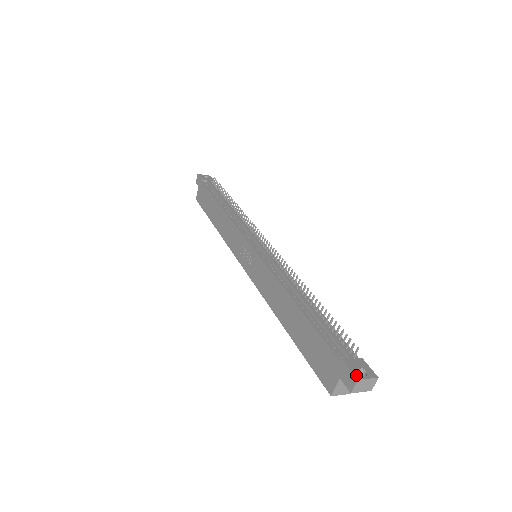
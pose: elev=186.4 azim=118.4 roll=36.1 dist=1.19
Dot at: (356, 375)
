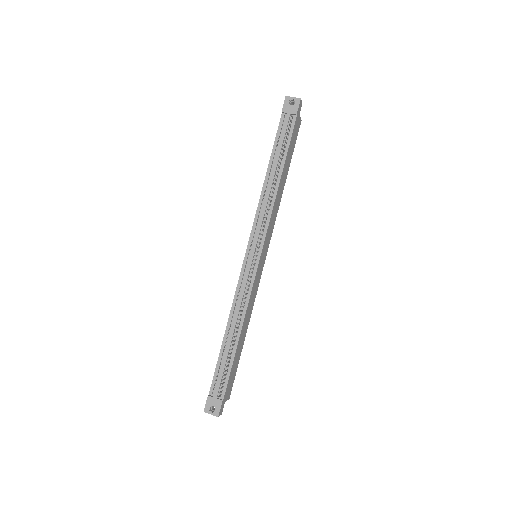
Dot at: (205, 409)
